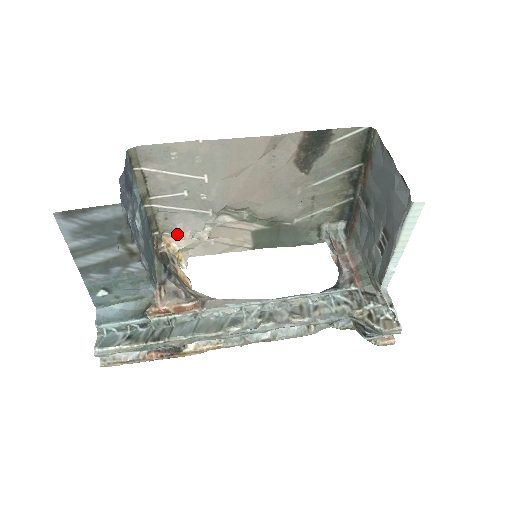
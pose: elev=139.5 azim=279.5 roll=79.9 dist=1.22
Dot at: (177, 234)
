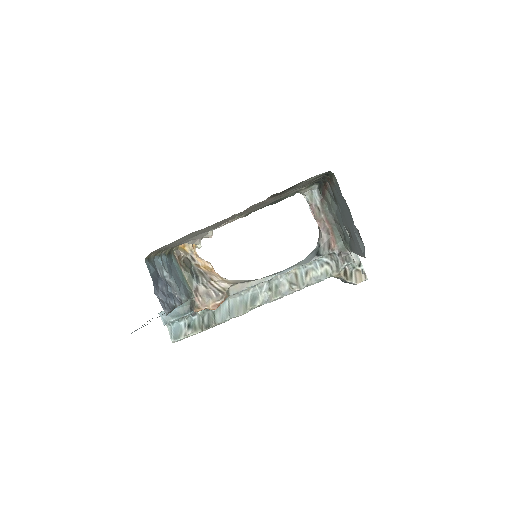
Dot at: occluded
